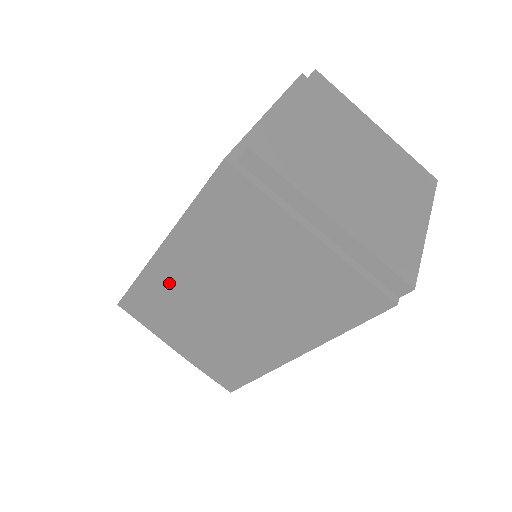
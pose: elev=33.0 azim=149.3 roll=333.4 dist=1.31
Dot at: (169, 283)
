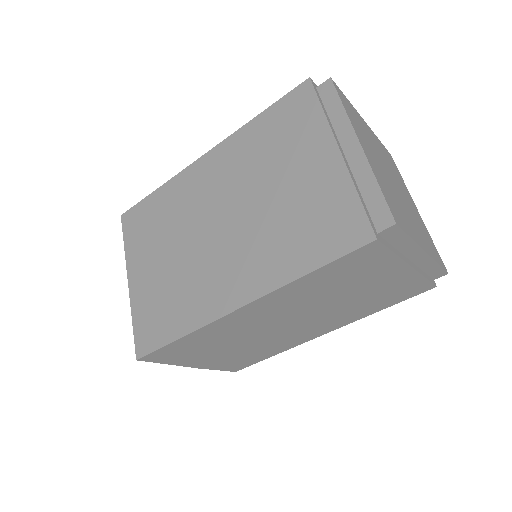
Dot at: (229, 328)
